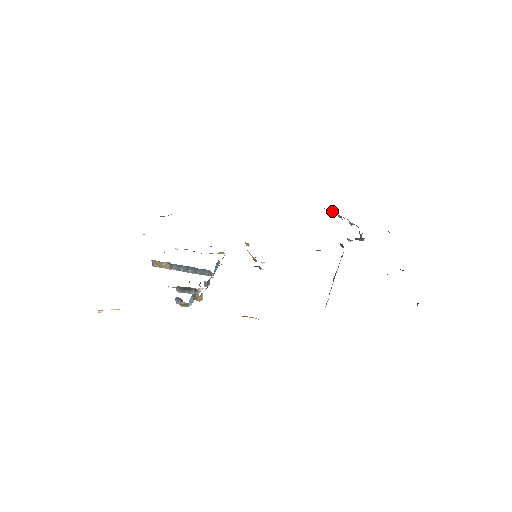
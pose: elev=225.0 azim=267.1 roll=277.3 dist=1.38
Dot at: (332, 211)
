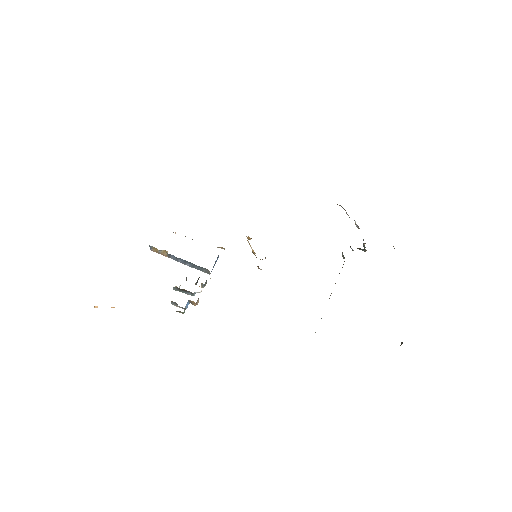
Dot at: (341, 206)
